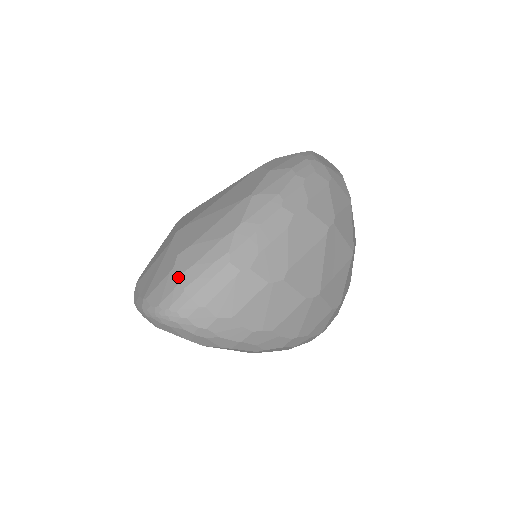
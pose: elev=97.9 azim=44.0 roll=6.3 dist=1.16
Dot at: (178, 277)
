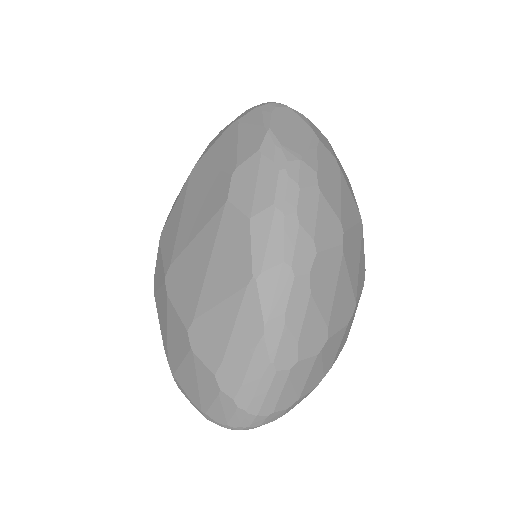
Dot at: (233, 402)
